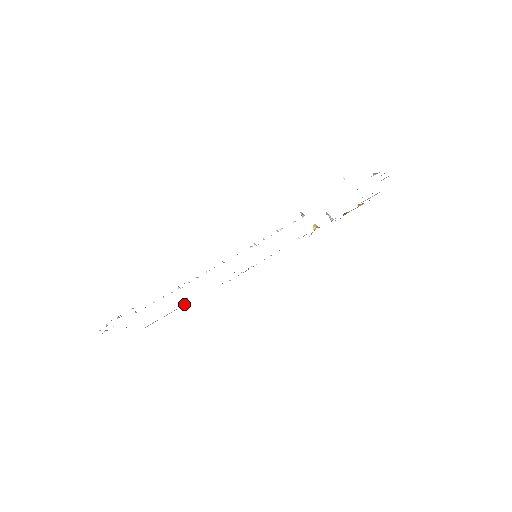
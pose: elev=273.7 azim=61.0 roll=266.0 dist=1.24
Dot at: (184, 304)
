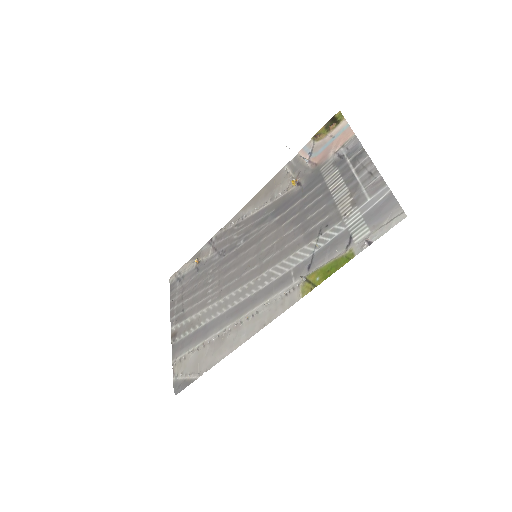
Dot at: (195, 262)
